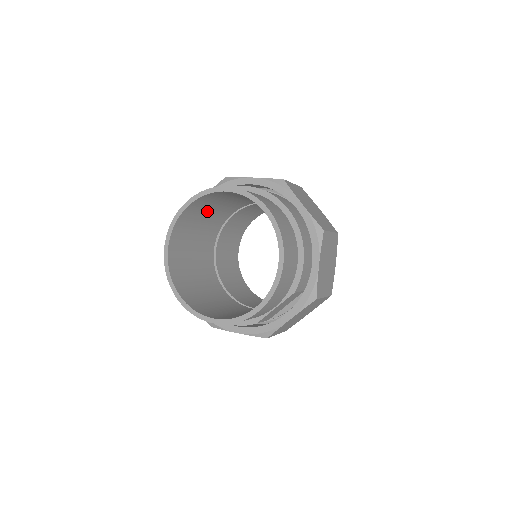
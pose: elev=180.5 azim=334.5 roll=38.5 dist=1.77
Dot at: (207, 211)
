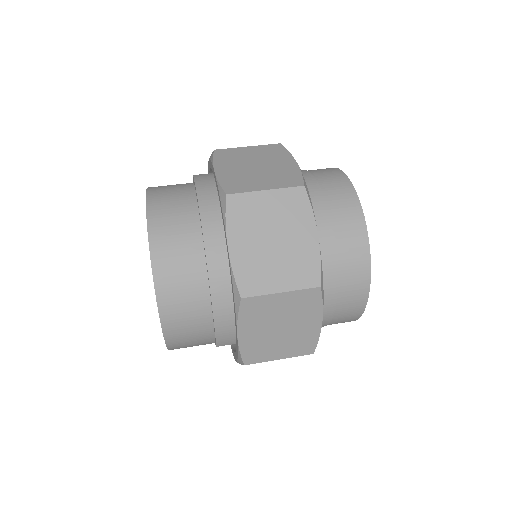
Dot at: occluded
